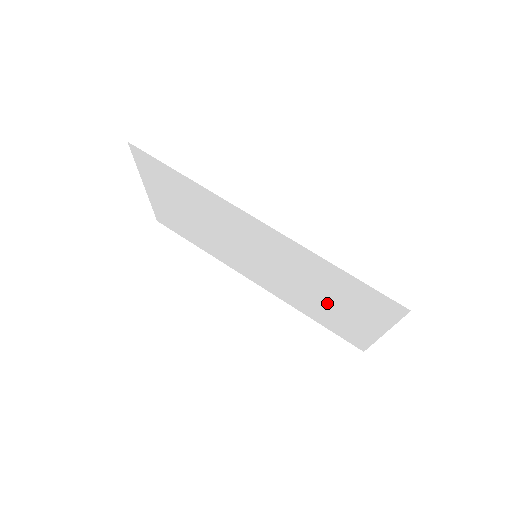
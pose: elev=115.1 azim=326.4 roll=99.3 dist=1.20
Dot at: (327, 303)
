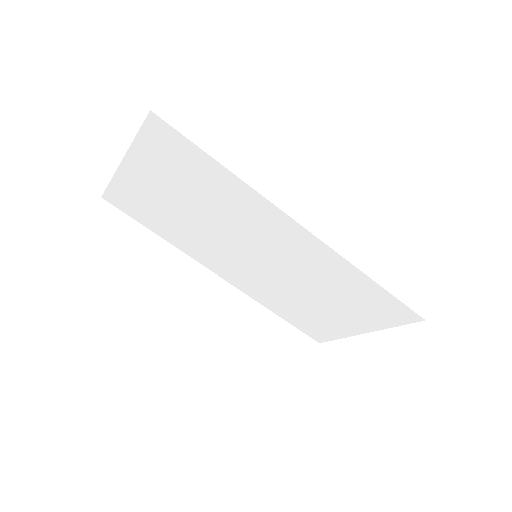
Dot at: (318, 304)
